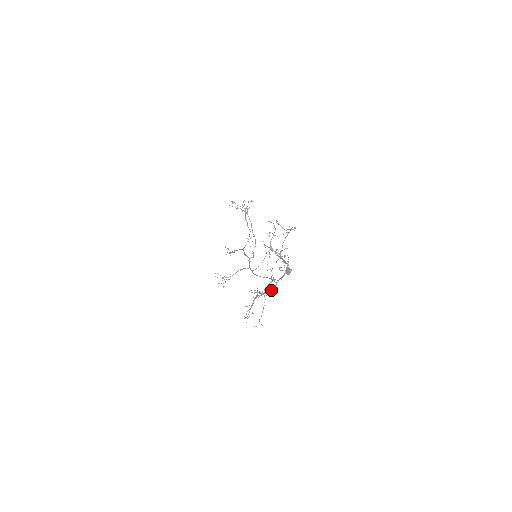
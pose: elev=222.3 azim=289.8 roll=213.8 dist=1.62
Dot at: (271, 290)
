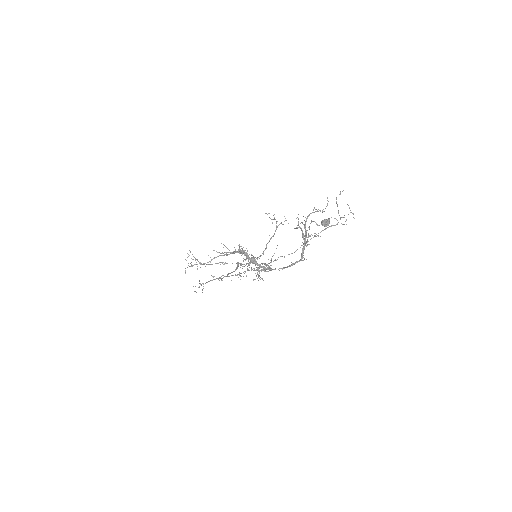
Dot at: occluded
